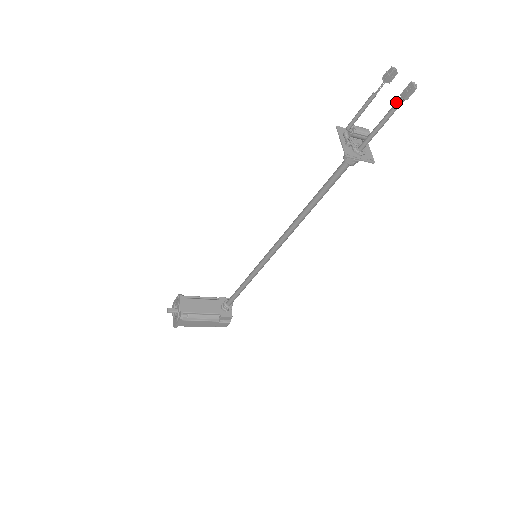
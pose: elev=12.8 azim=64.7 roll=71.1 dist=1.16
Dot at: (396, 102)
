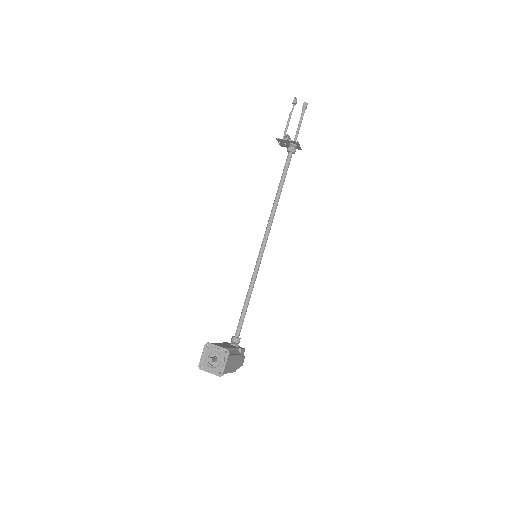
Dot at: (302, 113)
